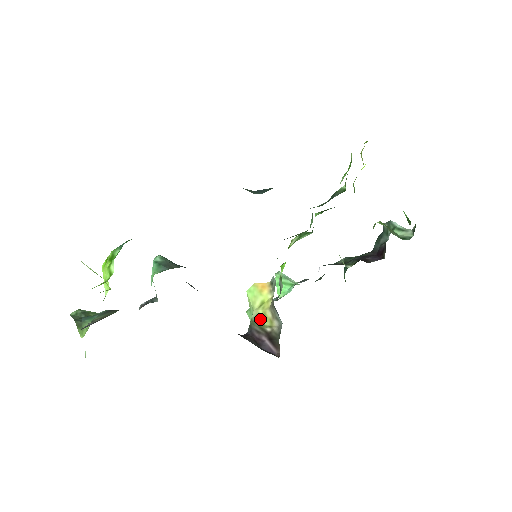
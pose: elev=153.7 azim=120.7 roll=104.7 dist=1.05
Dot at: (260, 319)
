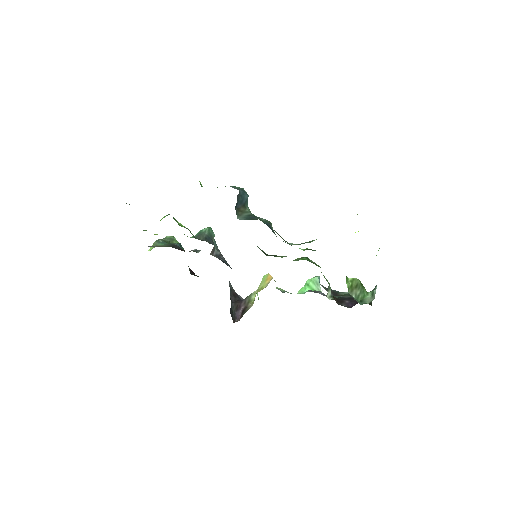
Dot at: (254, 296)
